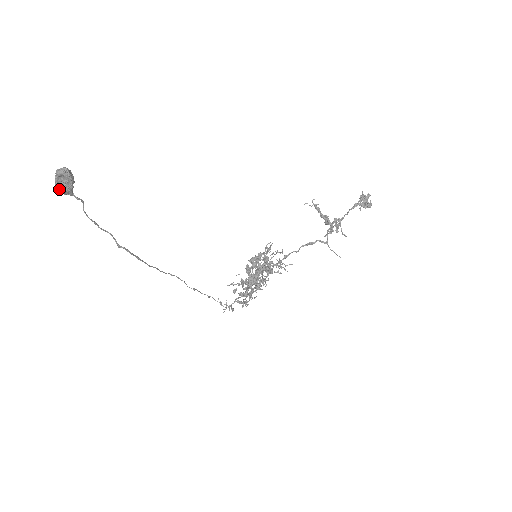
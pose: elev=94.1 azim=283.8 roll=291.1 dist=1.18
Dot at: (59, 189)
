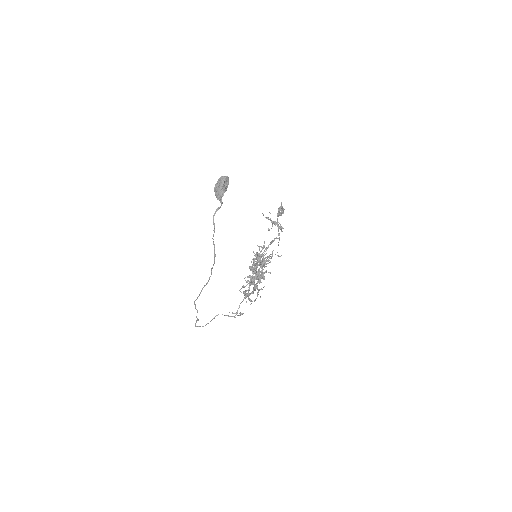
Dot at: (221, 193)
